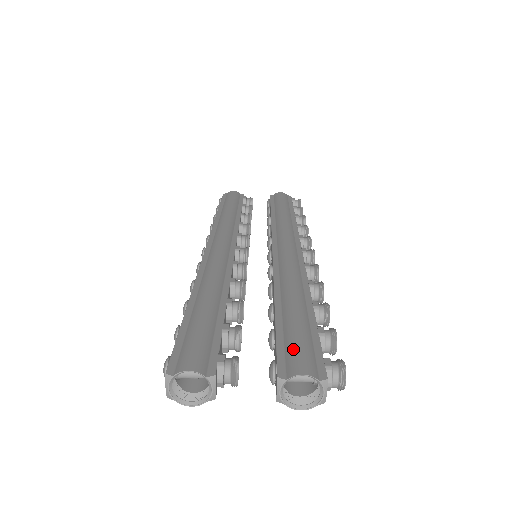
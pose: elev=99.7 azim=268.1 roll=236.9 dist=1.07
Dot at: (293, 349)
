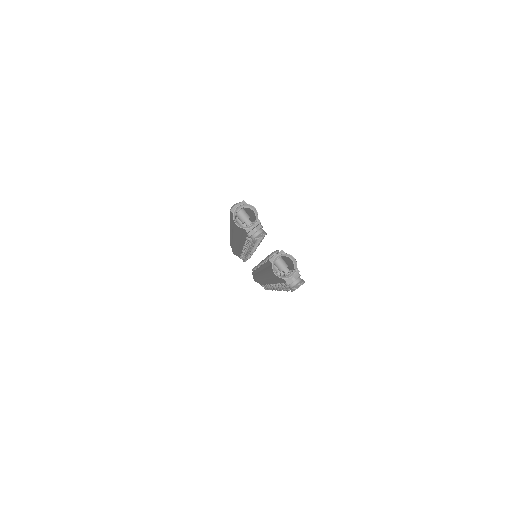
Dot at: occluded
